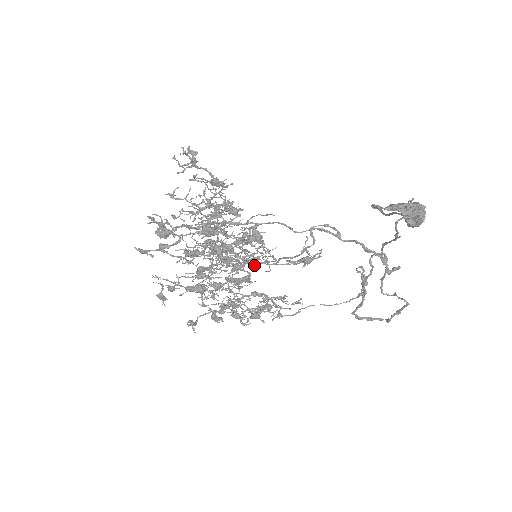
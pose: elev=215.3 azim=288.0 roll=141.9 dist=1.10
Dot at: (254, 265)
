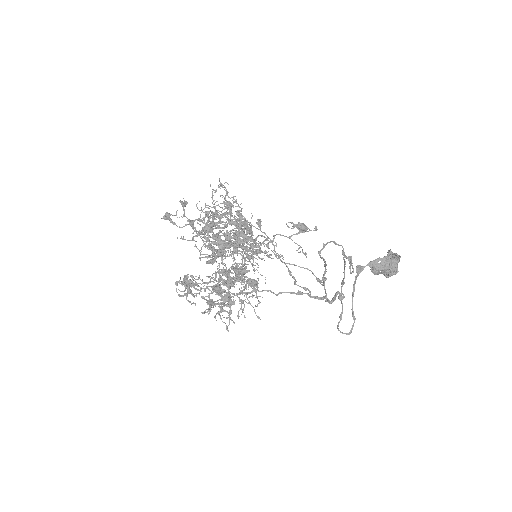
Dot at: occluded
